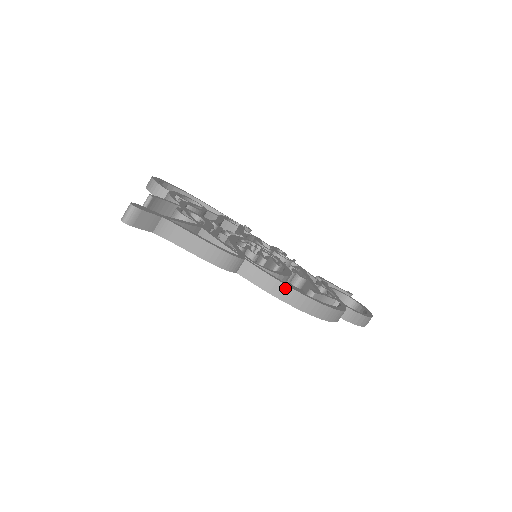
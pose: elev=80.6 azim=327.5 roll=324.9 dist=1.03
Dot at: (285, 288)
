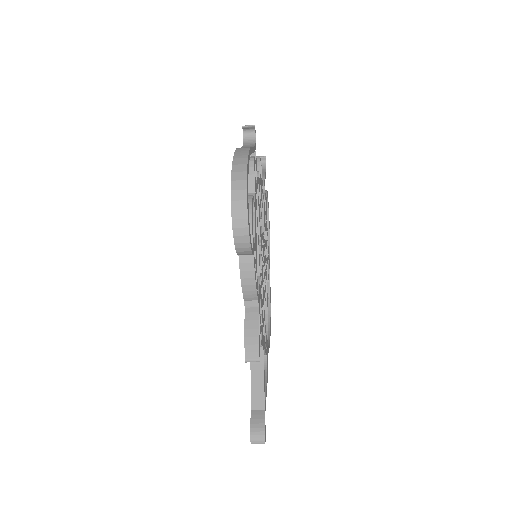
Dot at: occluded
